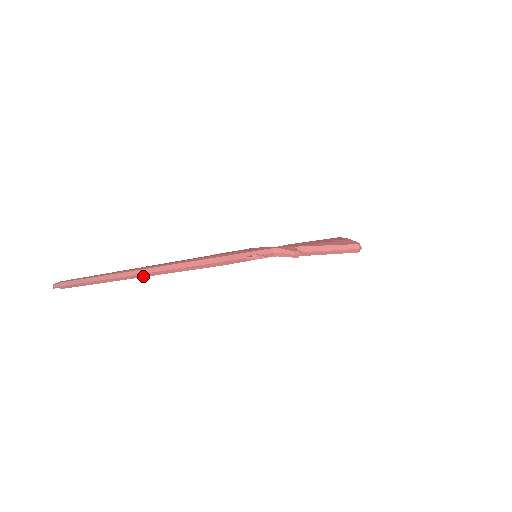
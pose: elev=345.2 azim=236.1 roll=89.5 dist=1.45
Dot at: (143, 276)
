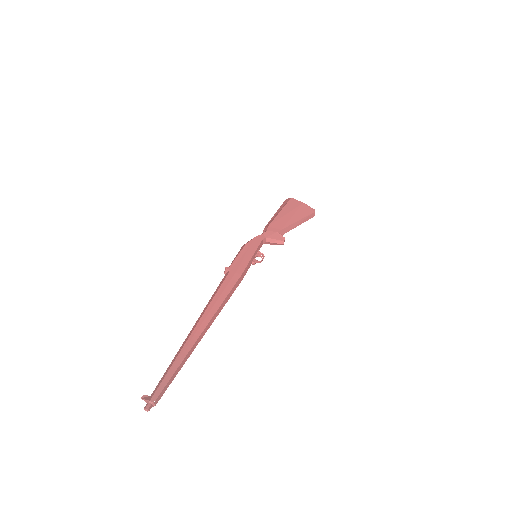
Dot at: (200, 338)
